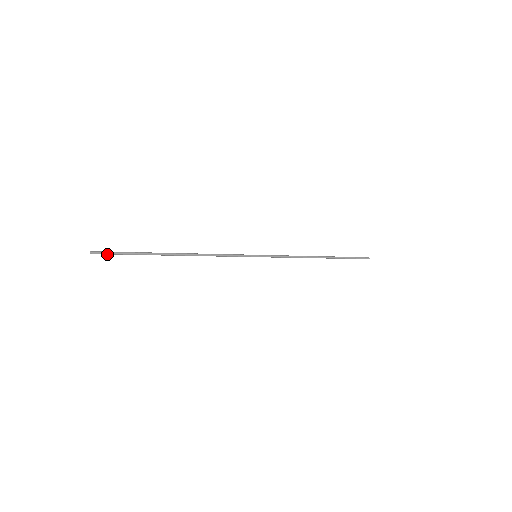
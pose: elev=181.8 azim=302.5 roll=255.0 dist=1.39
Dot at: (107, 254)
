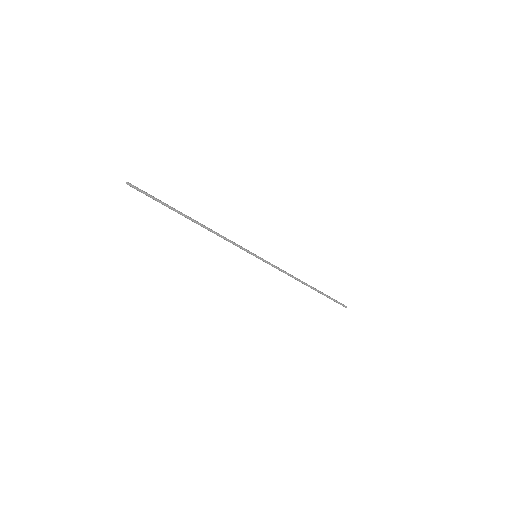
Dot at: (140, 190)
